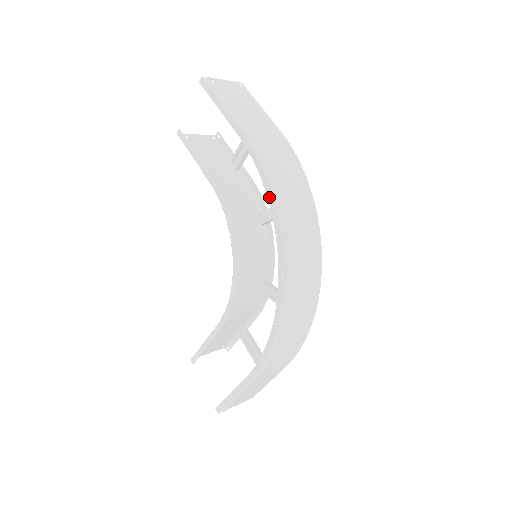
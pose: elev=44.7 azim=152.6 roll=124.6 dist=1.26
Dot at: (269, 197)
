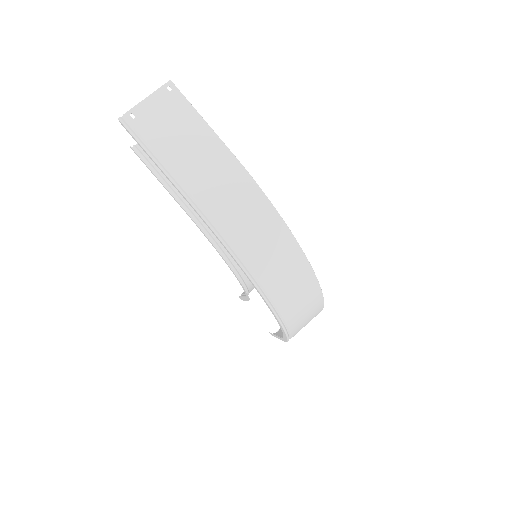
Dot at: occluded
